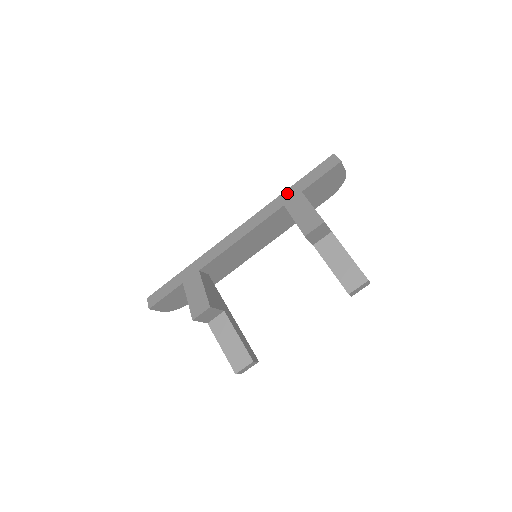
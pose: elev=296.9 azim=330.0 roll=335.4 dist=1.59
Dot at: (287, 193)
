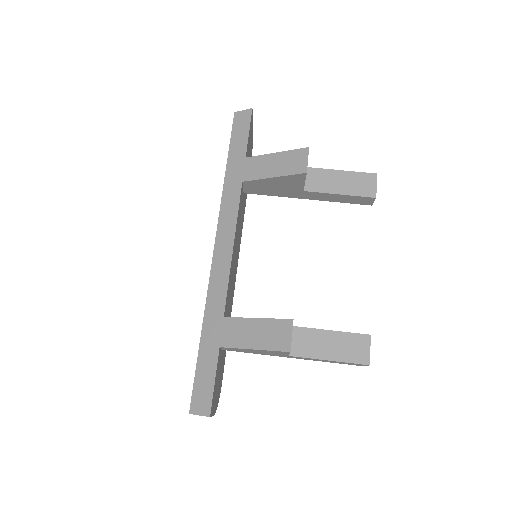
Dot at: (230, 173)
